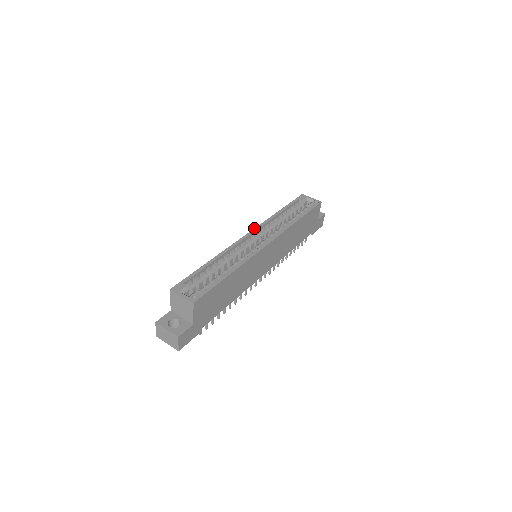
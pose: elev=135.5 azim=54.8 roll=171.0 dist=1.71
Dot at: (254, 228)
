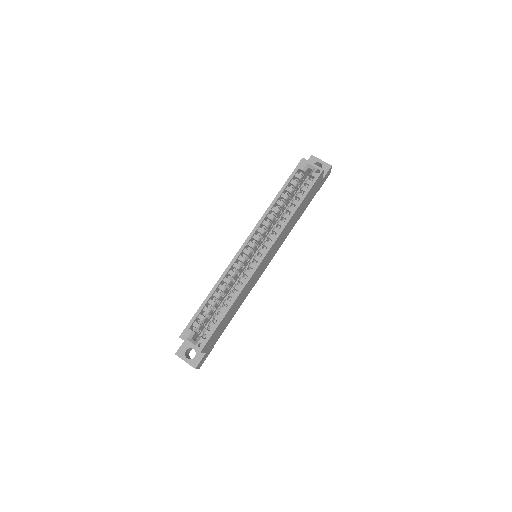
Dot at: occluded
